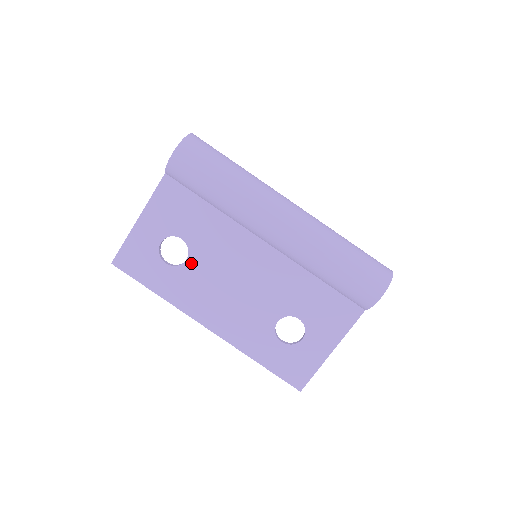
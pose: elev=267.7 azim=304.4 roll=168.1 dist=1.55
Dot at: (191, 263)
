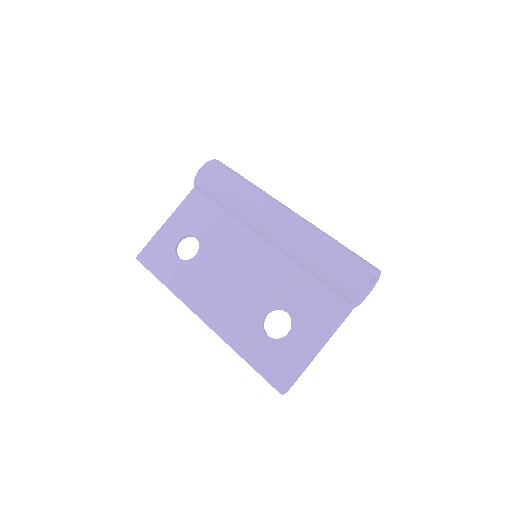
Dot at: (199, 258)
